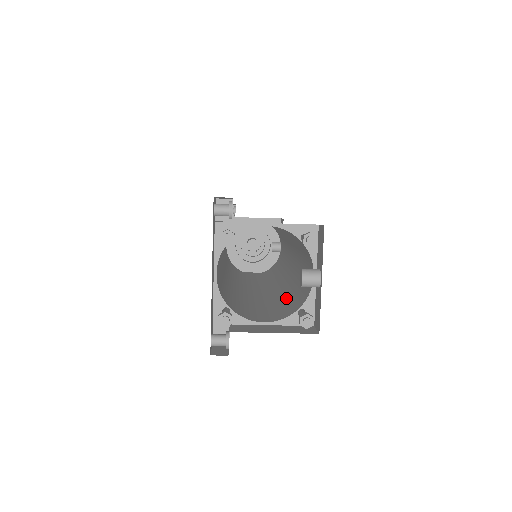
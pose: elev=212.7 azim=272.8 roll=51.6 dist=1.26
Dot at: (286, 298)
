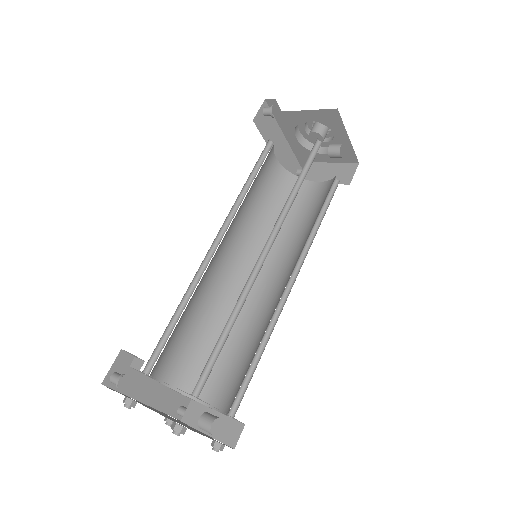
Dot at: (252, 356)
